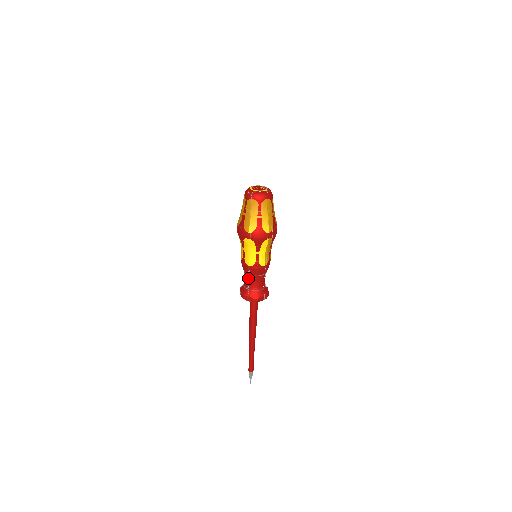
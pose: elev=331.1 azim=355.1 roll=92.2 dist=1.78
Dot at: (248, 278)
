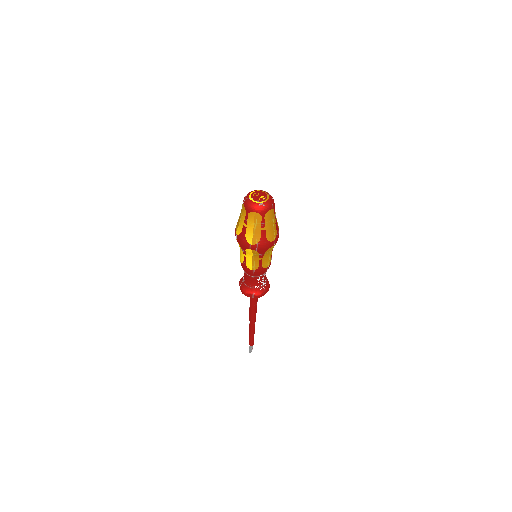
Dot at: occluded
